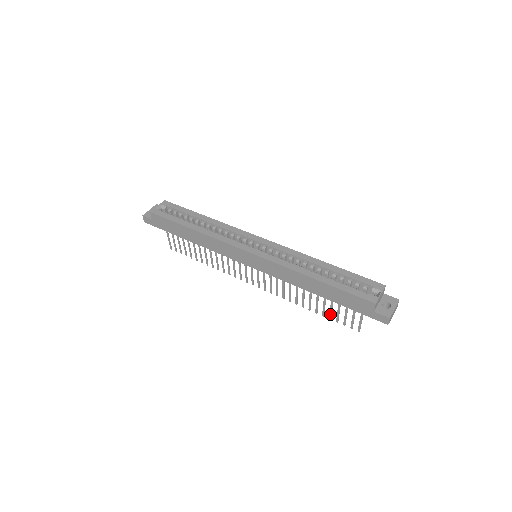
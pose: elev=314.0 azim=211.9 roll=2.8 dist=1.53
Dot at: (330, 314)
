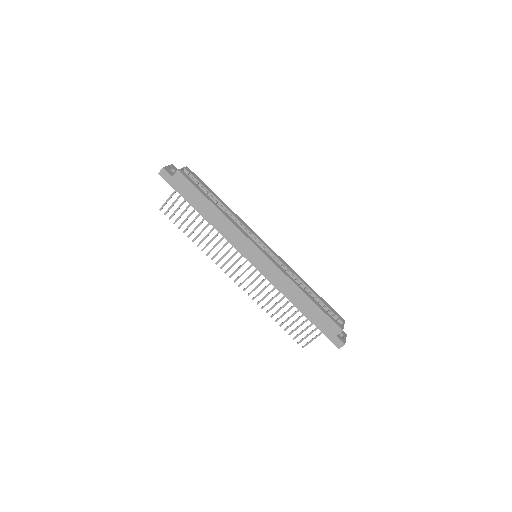
Dot at: (289, 326)
